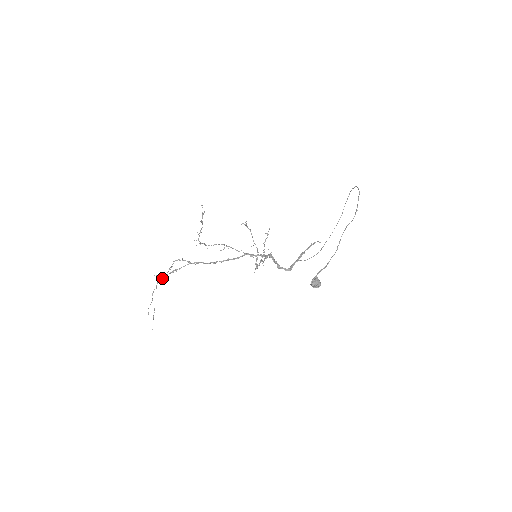
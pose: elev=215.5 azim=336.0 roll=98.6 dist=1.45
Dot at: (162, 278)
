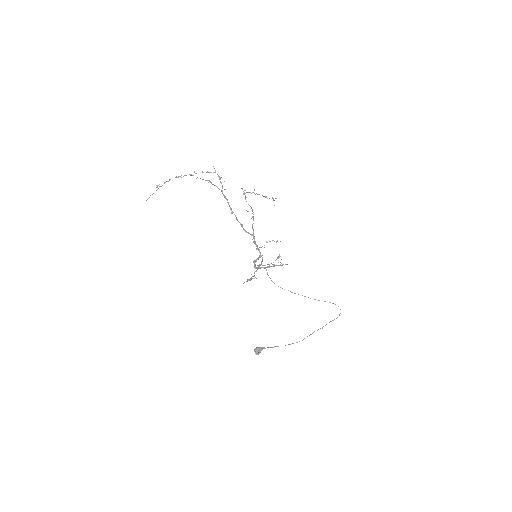
Dot at: occluded
